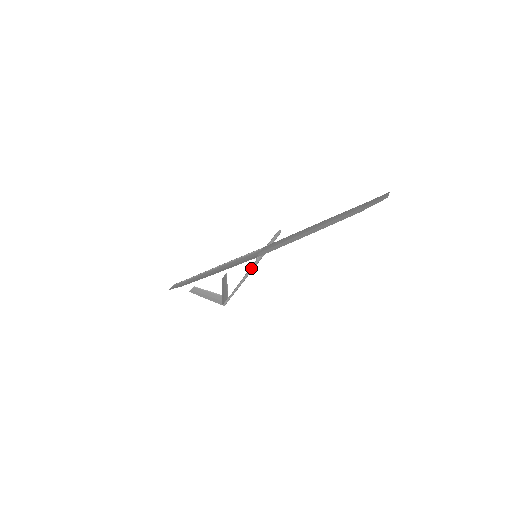
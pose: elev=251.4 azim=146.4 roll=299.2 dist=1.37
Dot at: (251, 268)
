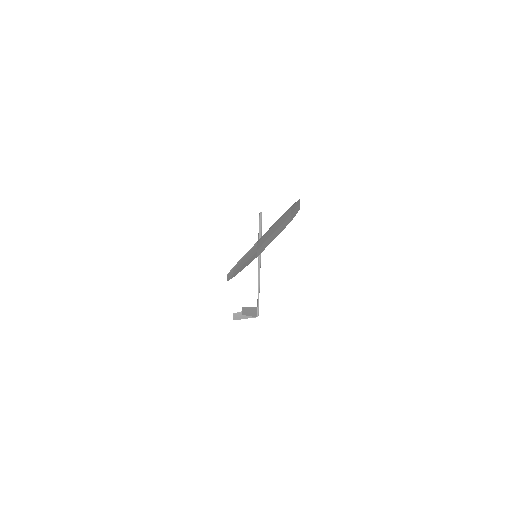
Dot at: (258, 270)
